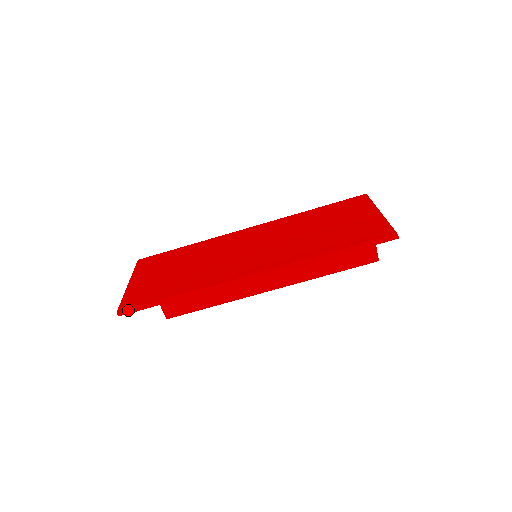
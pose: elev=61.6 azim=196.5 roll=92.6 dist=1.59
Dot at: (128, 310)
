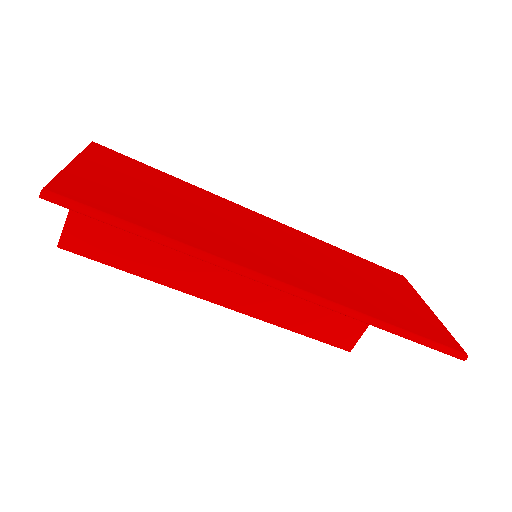
Dot at: (66, 200)
